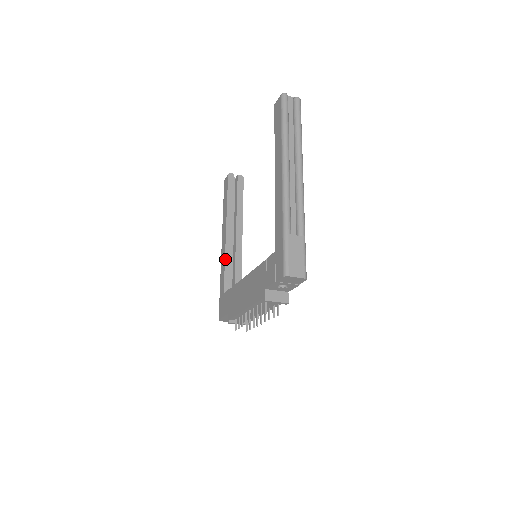
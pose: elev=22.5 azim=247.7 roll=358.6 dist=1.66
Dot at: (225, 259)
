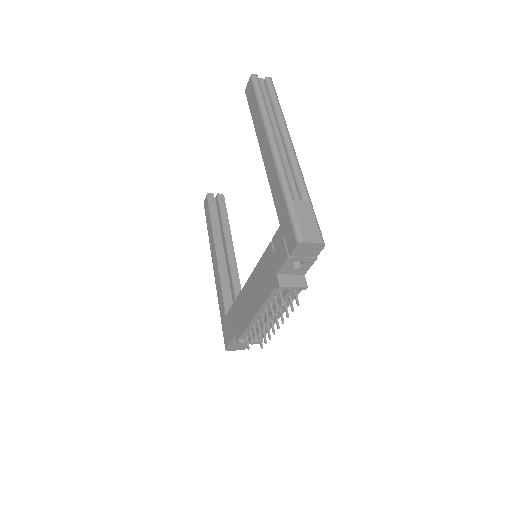
Dot at: (220, 279)
